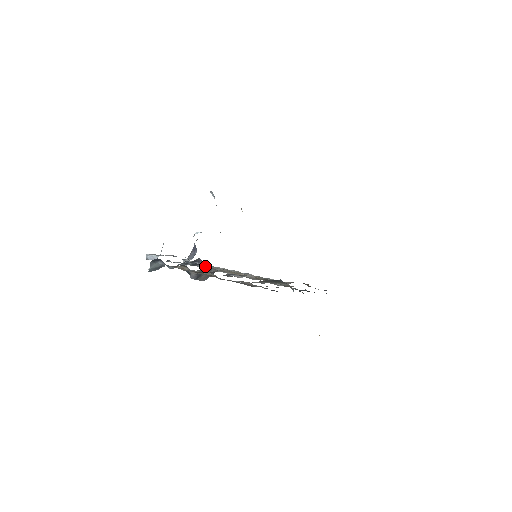
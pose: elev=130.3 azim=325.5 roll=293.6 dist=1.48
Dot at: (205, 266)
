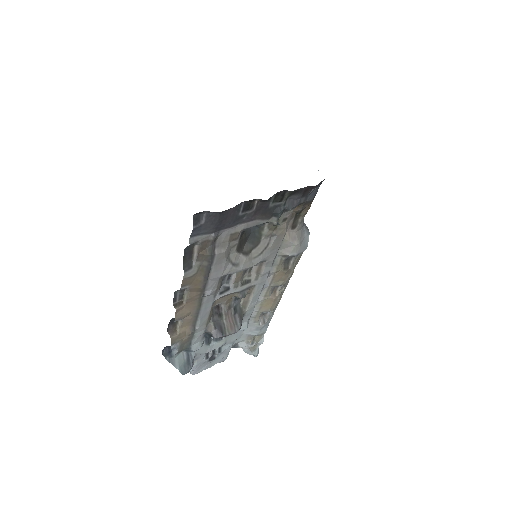
Dot at: (253, 329)
